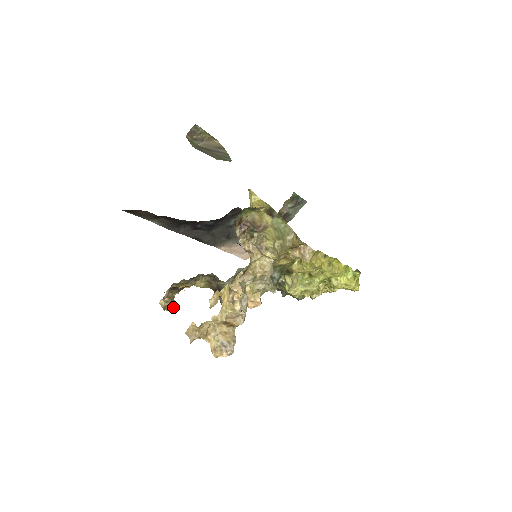
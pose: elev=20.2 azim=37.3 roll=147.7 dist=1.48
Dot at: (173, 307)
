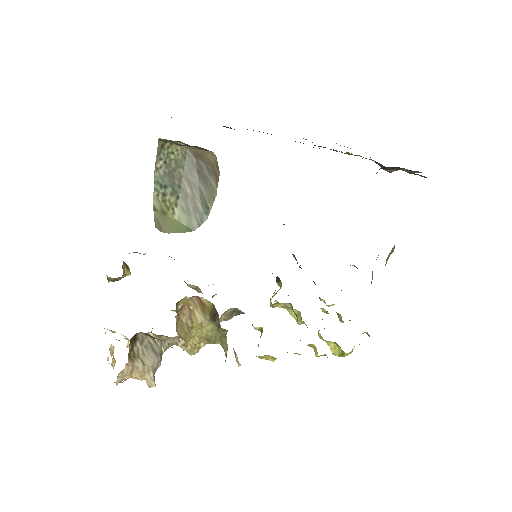
Dot at: (123, 277)
